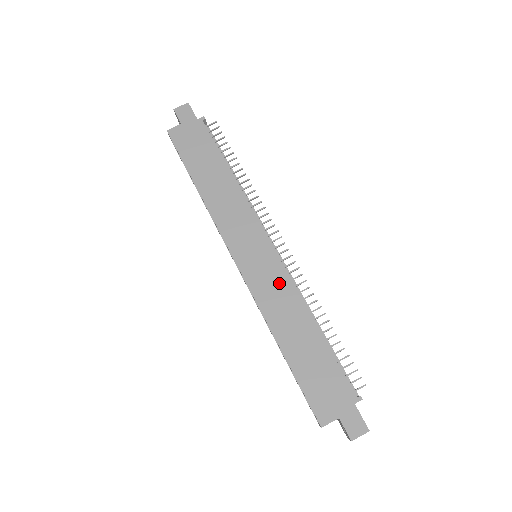
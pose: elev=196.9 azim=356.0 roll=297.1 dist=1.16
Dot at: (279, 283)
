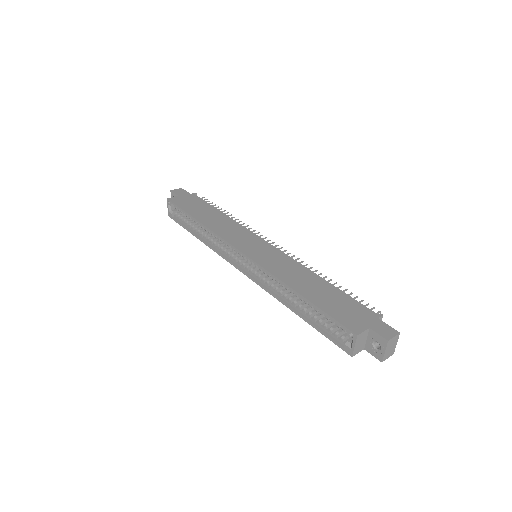
Dot at: (283, 260)
